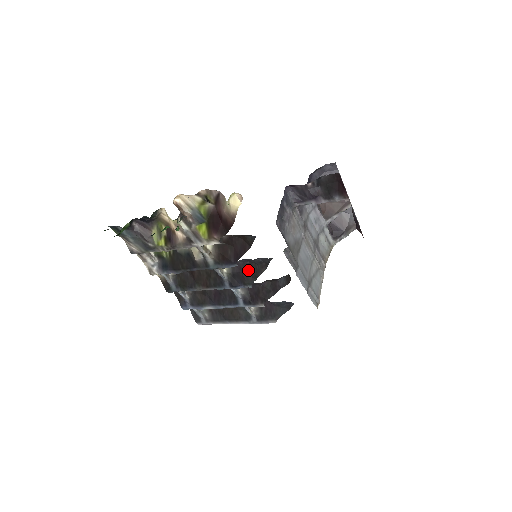
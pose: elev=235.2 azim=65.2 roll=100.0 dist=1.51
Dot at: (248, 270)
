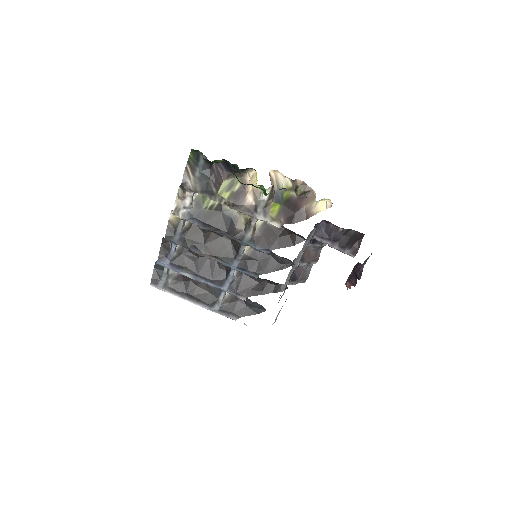
Dot at: (265, 262)
